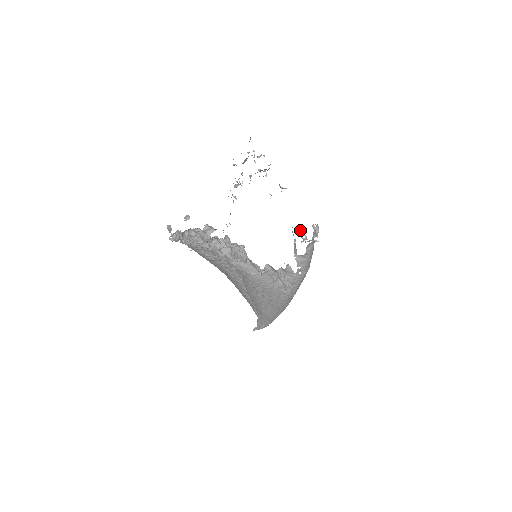
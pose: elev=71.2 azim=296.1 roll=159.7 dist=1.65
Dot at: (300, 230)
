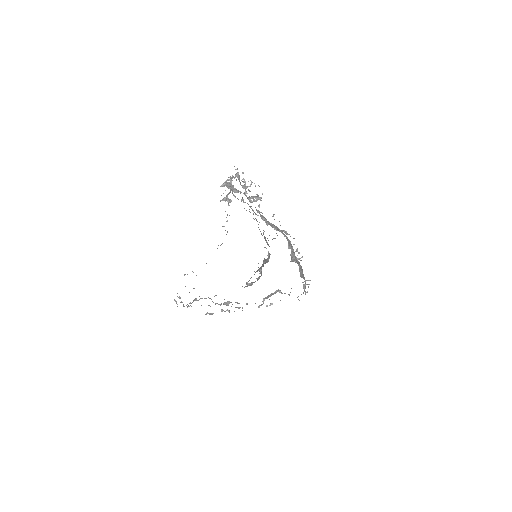
Dot at: (296, 249)
